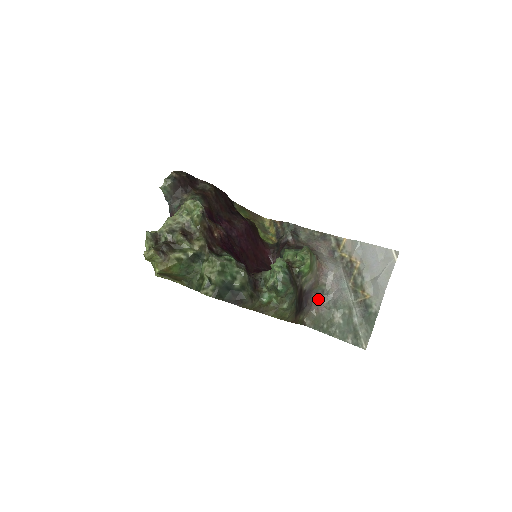
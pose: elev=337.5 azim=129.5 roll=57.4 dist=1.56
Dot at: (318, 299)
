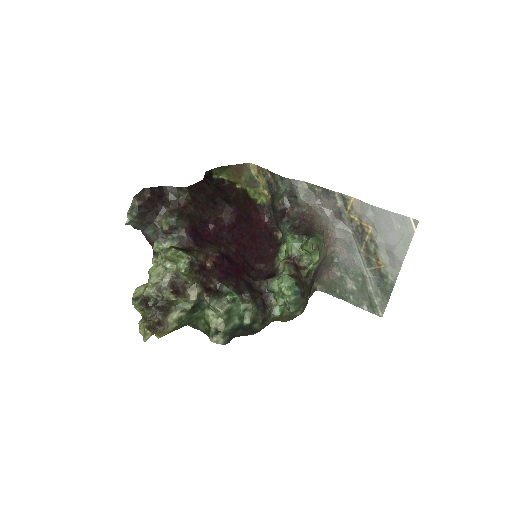
Dot at: (328, 267)
